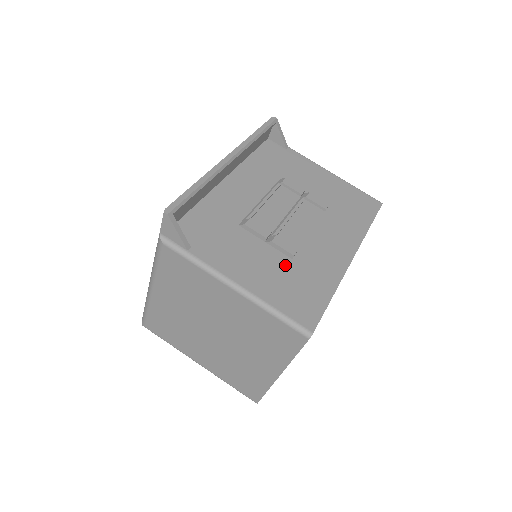
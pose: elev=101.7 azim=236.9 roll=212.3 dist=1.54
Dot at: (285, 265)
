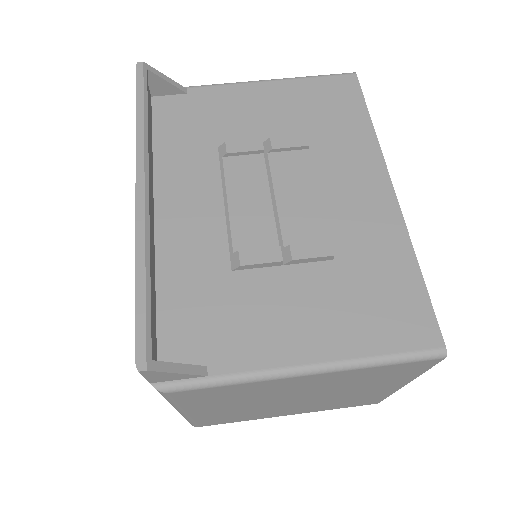
Dot at: (333, 277)
